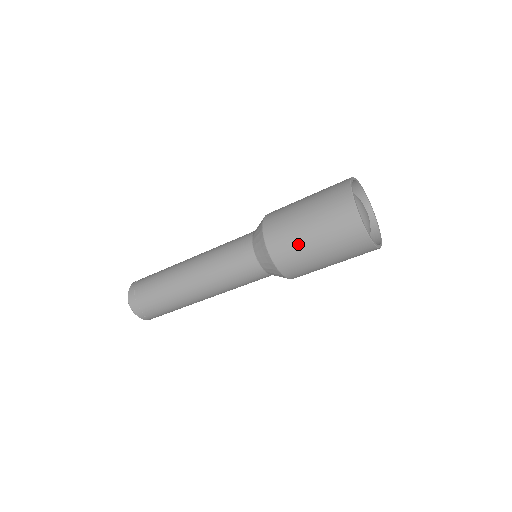
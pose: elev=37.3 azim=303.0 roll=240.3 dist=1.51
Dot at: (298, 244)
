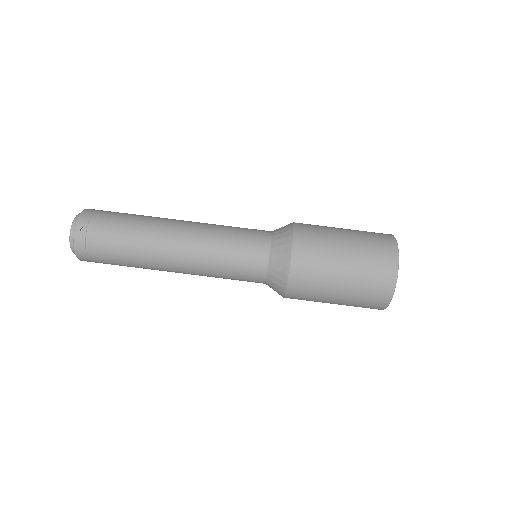
Dot at: (328, 234)
